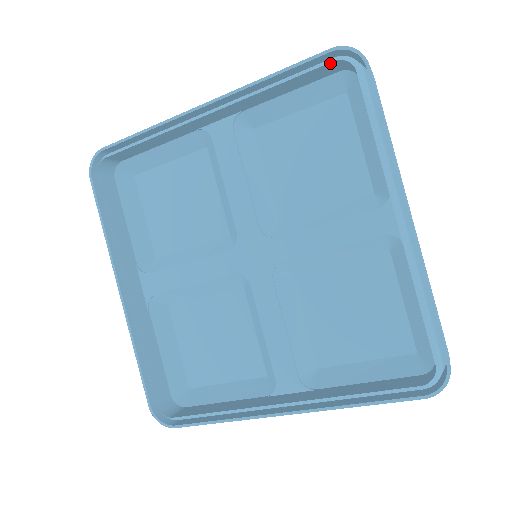
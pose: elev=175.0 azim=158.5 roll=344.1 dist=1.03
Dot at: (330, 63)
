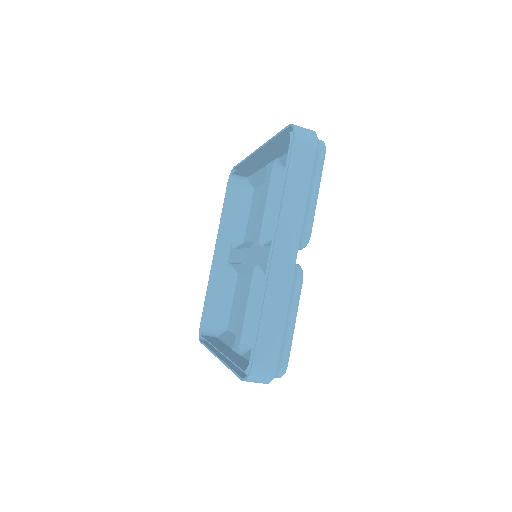
Dot at: (229, 186)
